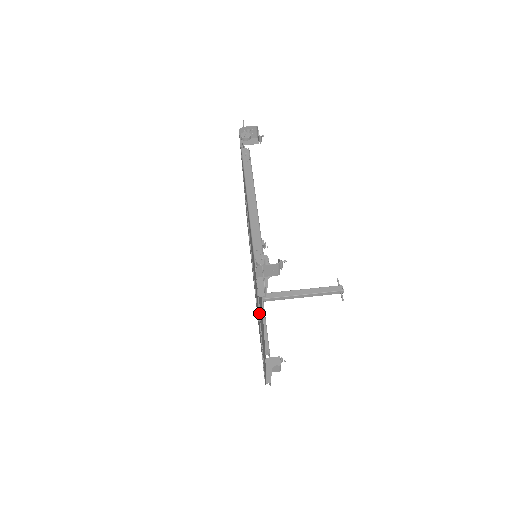
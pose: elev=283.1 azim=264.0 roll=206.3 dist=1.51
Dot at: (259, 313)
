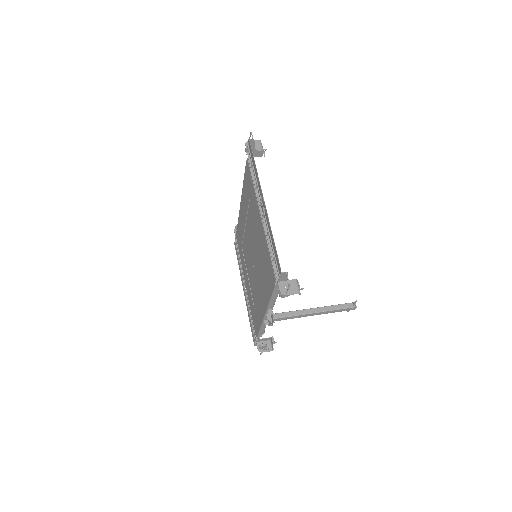
Dot at: (254, 173)
